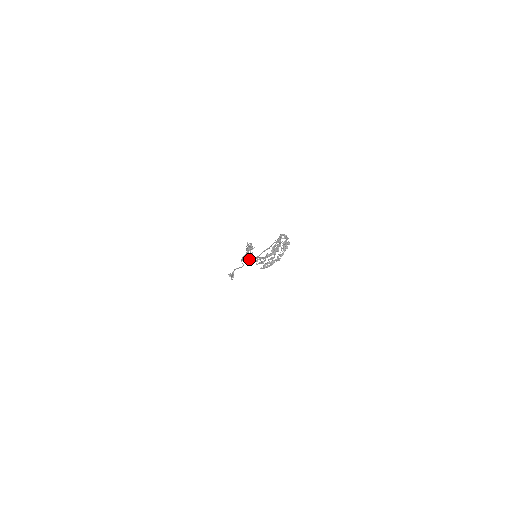
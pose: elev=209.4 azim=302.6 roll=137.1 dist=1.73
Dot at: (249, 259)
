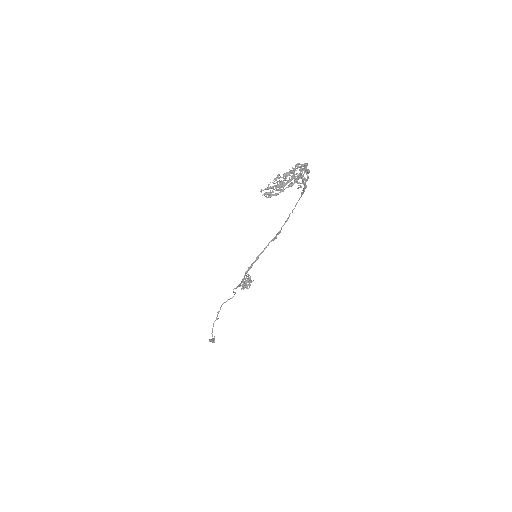
Dot at: (245, 274)
